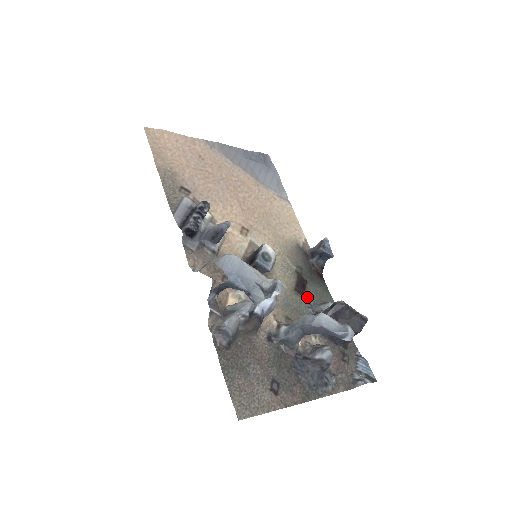
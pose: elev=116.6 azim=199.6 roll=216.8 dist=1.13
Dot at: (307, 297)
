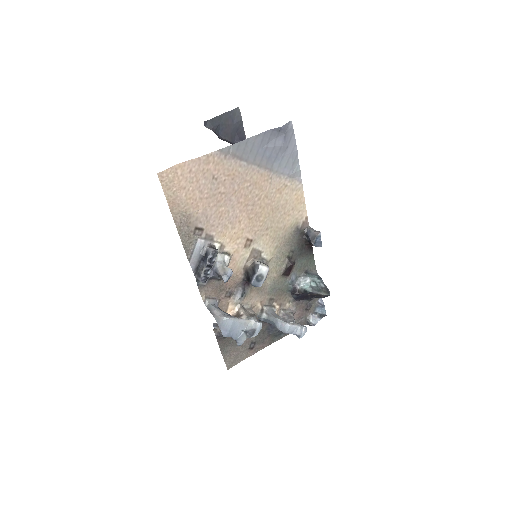
Dot at: (291, 275)
